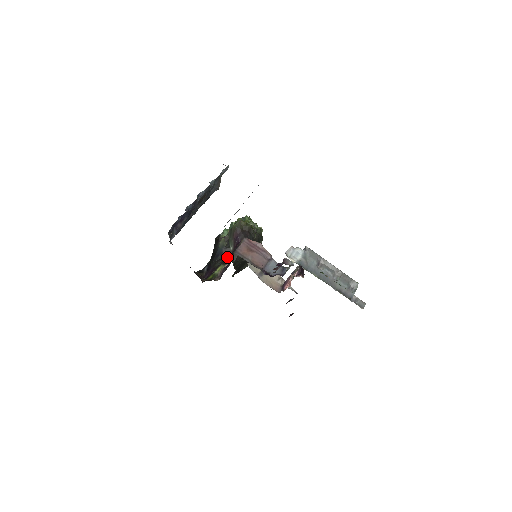
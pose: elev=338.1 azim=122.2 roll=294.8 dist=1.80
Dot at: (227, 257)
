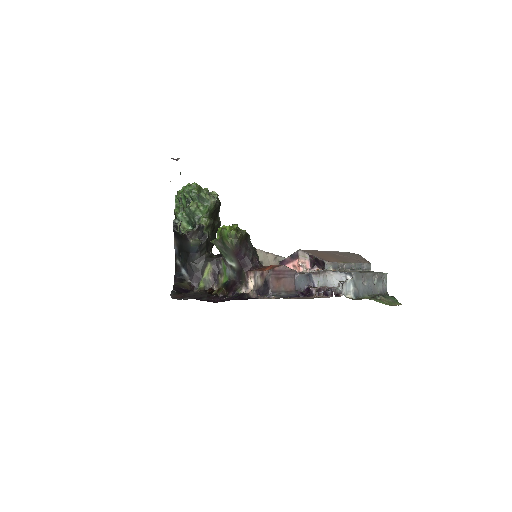
Dot at: (205, 253)
